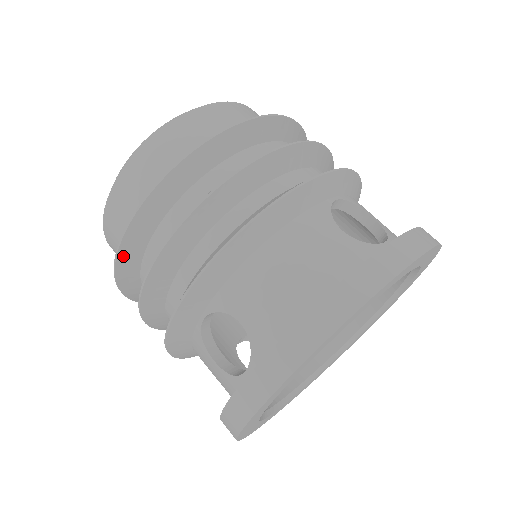
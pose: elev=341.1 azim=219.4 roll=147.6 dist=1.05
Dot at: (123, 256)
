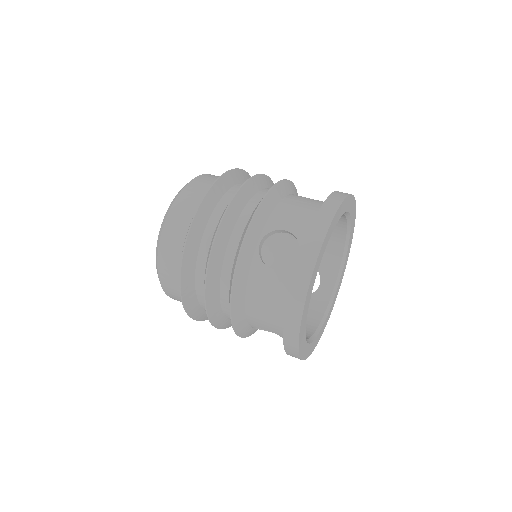
Dot at: (193, 230)
